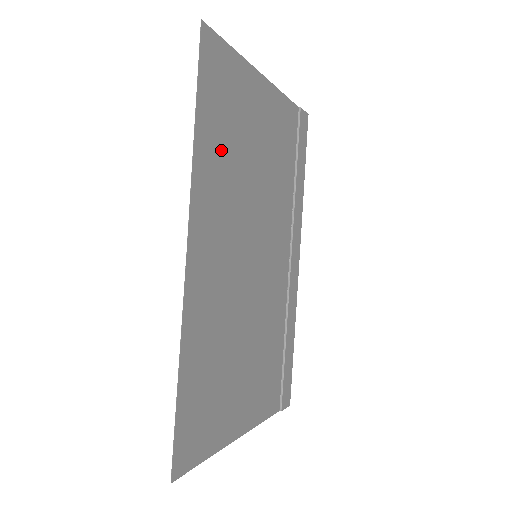
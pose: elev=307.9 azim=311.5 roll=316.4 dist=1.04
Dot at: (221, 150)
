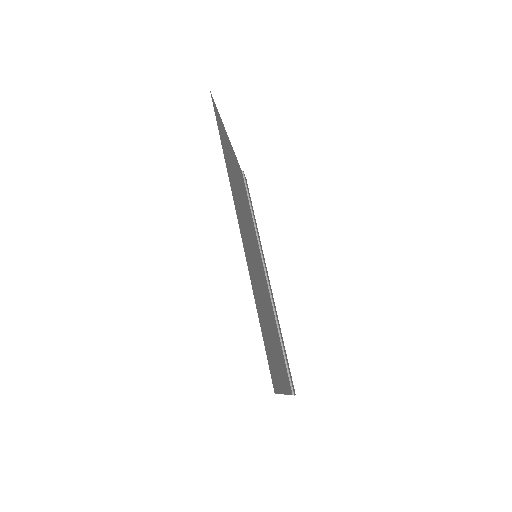
Dot at: (231, 171)
